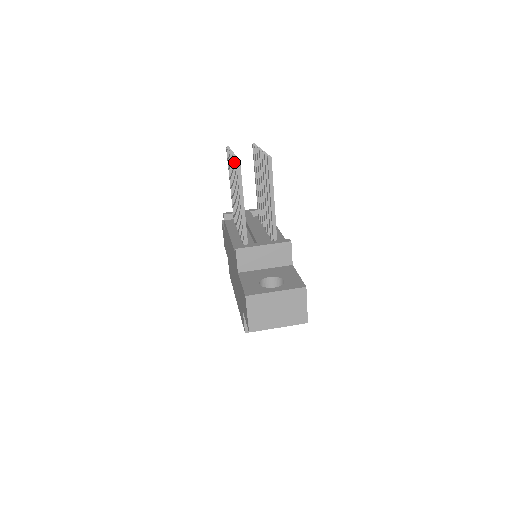
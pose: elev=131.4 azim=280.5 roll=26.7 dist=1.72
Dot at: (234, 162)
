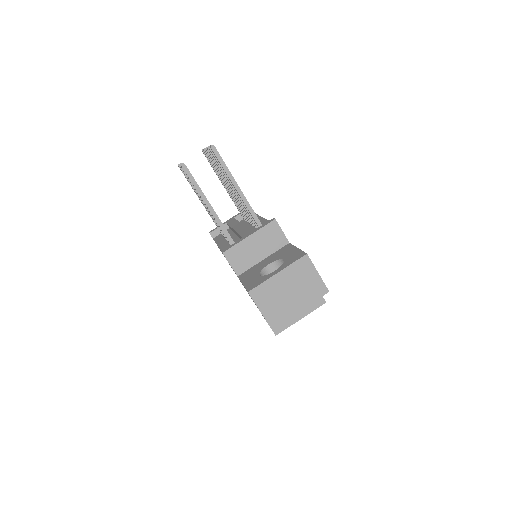
Dot at: occluded
